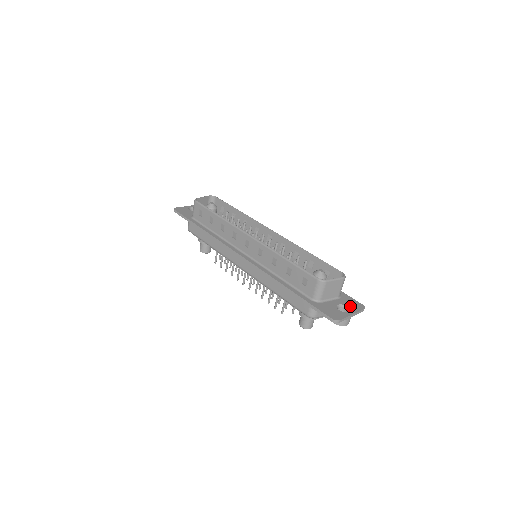
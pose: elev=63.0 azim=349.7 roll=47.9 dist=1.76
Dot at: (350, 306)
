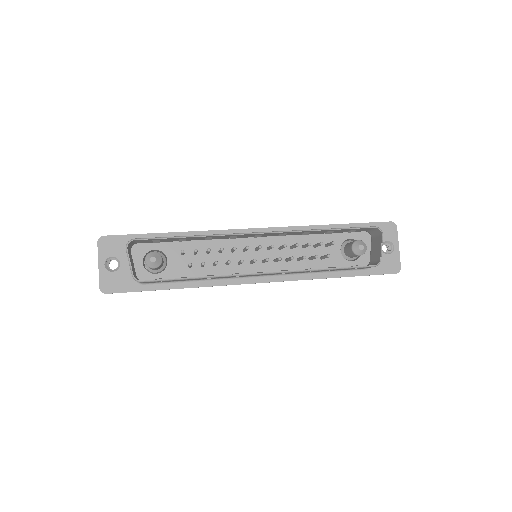
Dot at: (388, 238)
